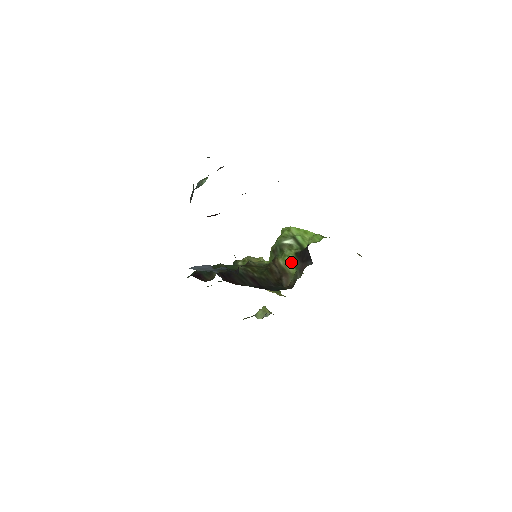
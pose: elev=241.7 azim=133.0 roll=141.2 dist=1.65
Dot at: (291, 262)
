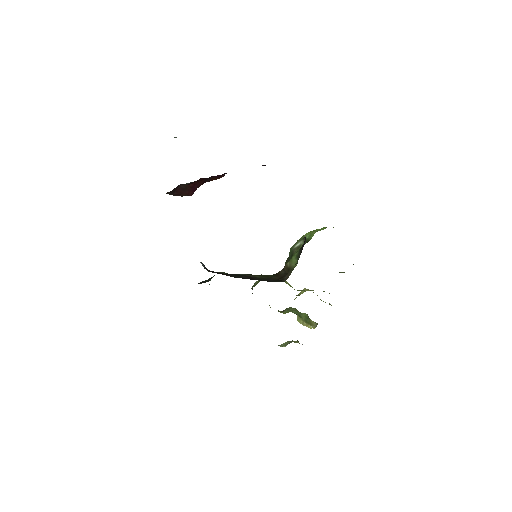
Dot at: (295, 258)
